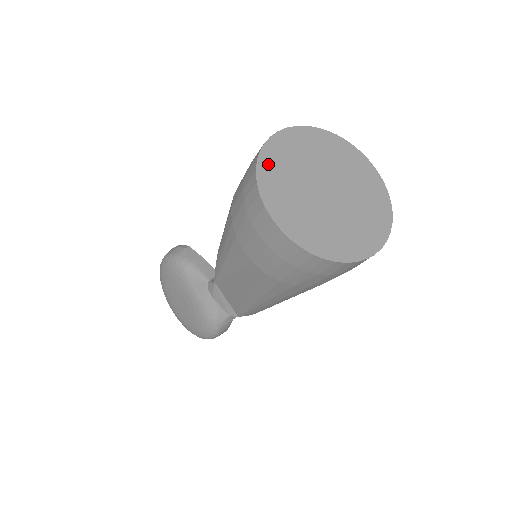
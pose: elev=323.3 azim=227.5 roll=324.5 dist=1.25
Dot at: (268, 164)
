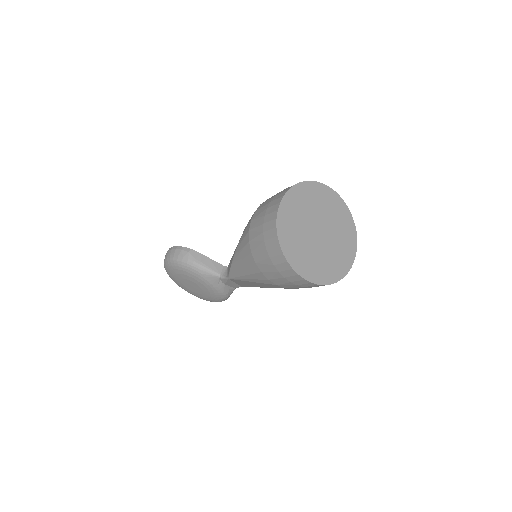
Dot at: (284, 234)
